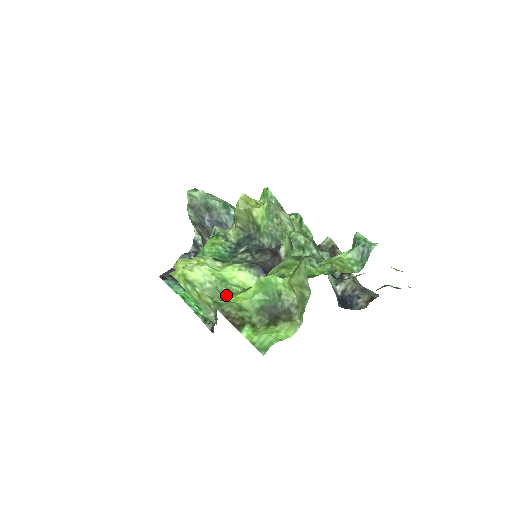
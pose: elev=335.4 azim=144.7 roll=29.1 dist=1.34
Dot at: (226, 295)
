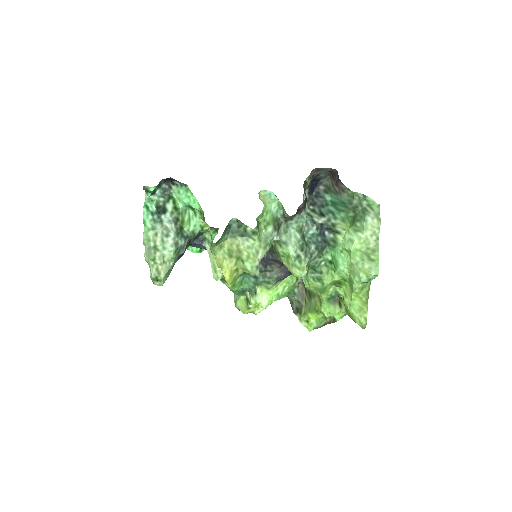
Dot at: (288, 296)
